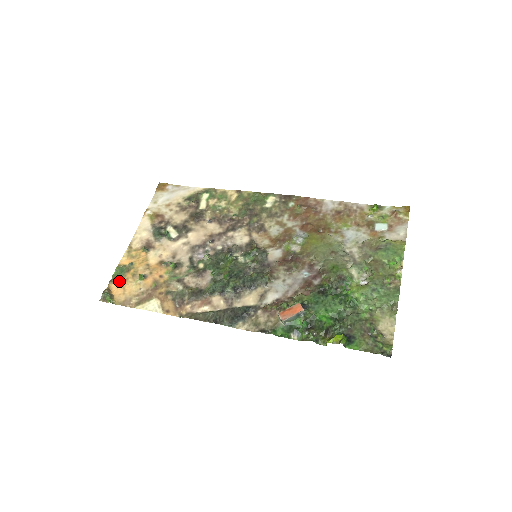
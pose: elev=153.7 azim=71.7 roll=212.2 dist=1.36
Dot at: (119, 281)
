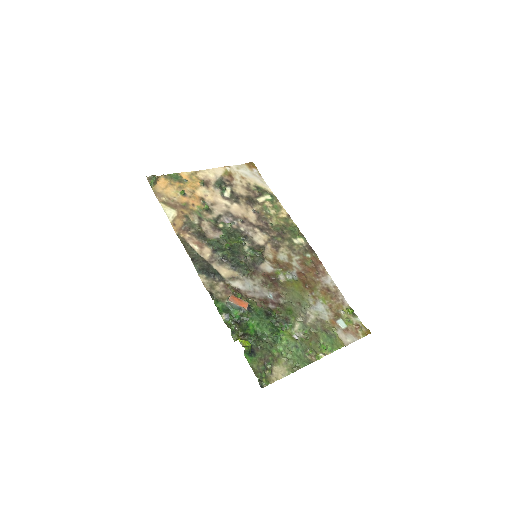
Dot at: (169, 180)
